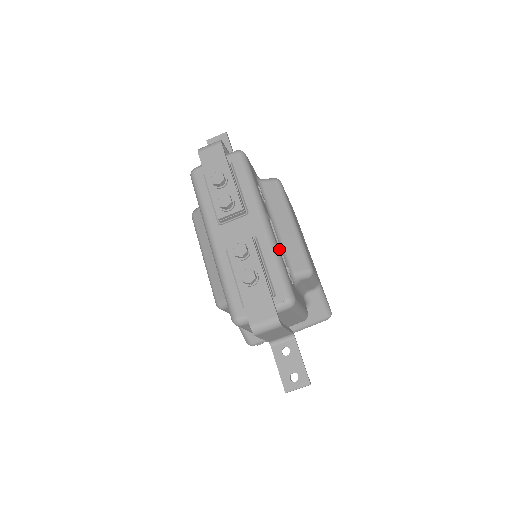
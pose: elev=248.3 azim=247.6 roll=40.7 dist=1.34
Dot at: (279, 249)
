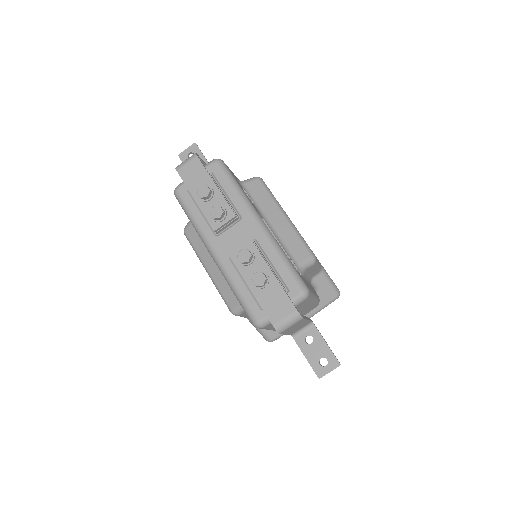
Dot at: occluded
